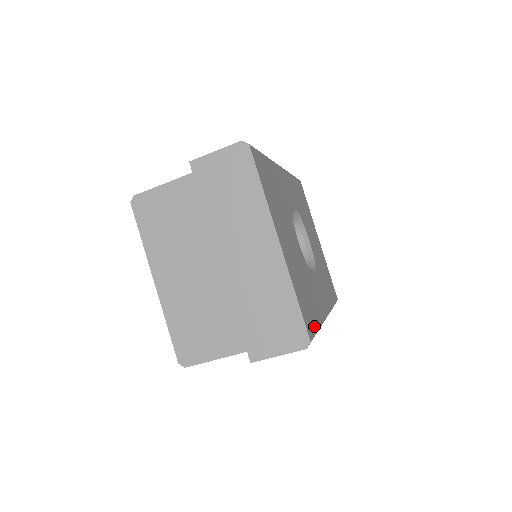
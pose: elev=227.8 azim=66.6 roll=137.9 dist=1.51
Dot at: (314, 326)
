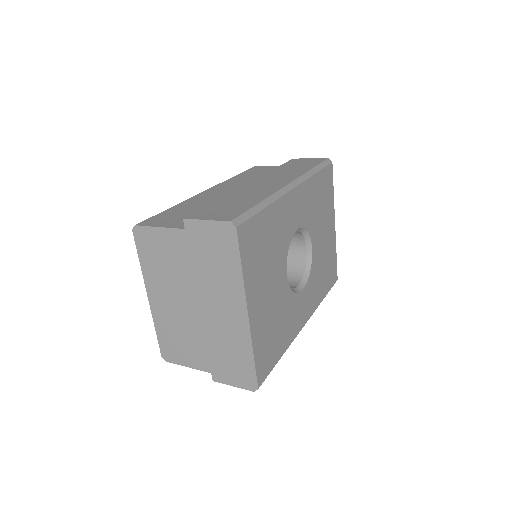
Dot at: (273, 363)
